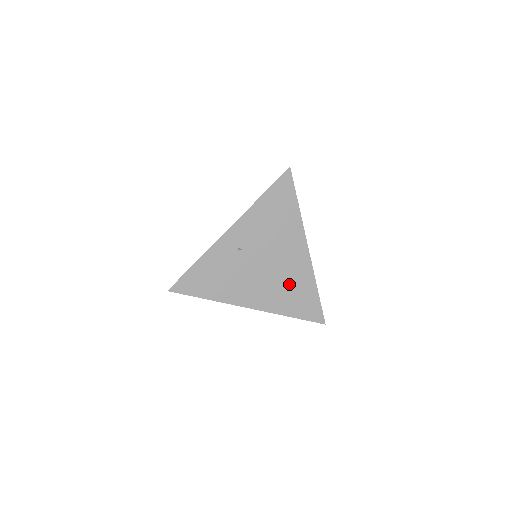
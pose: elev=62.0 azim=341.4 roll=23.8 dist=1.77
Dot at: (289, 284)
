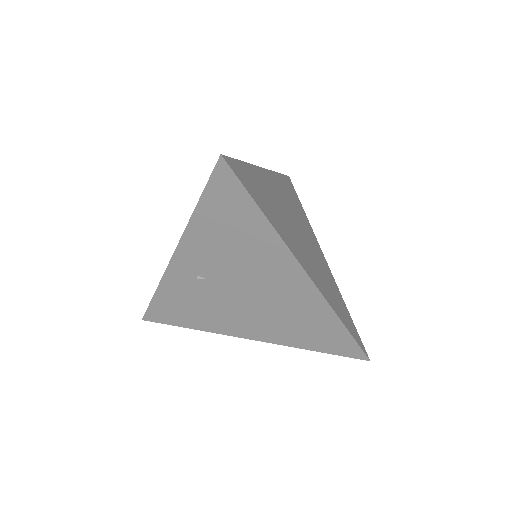
Dot at: (292, 315)
